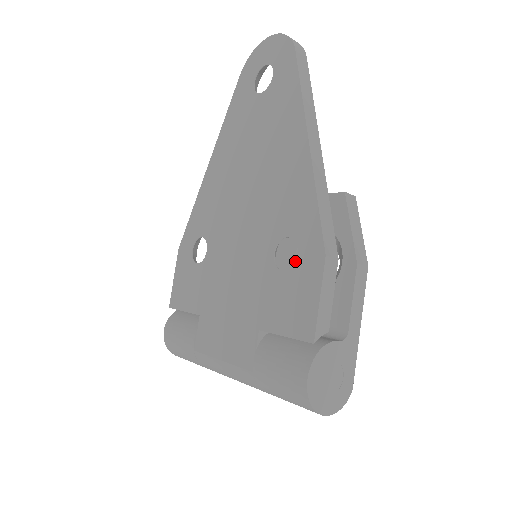
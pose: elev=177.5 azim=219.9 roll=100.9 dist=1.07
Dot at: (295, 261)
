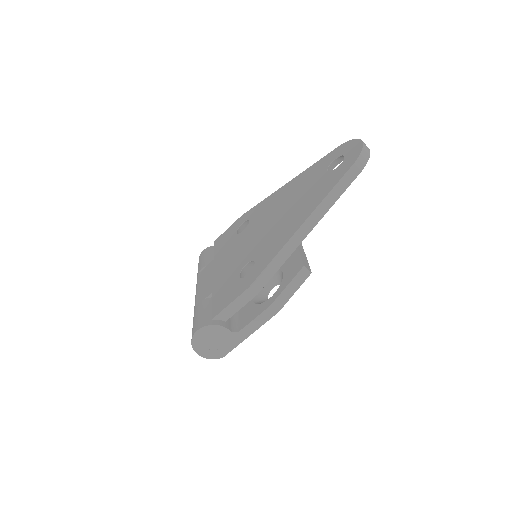
Dot at: (244, 277)
